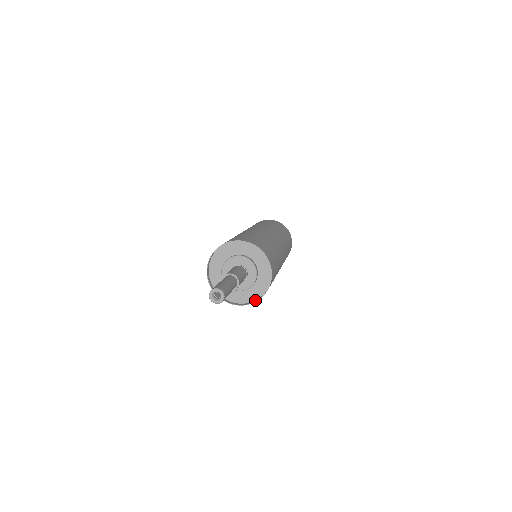
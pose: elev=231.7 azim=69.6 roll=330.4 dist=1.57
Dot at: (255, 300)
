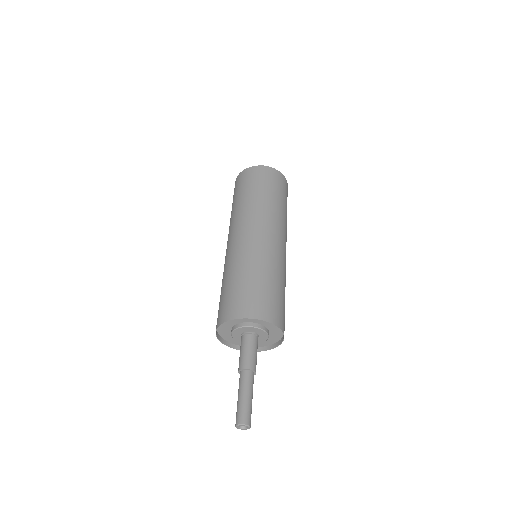
Dot at: (277, 342)
